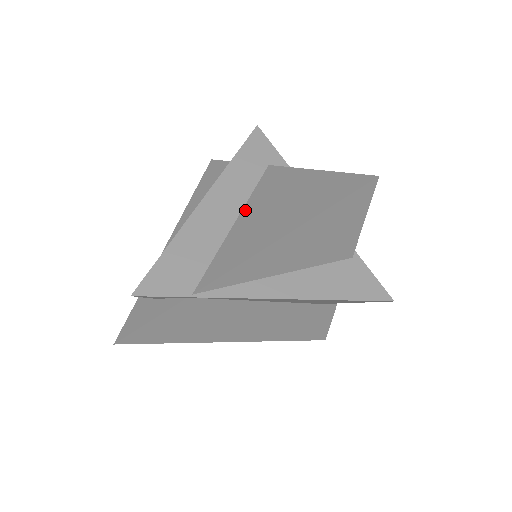
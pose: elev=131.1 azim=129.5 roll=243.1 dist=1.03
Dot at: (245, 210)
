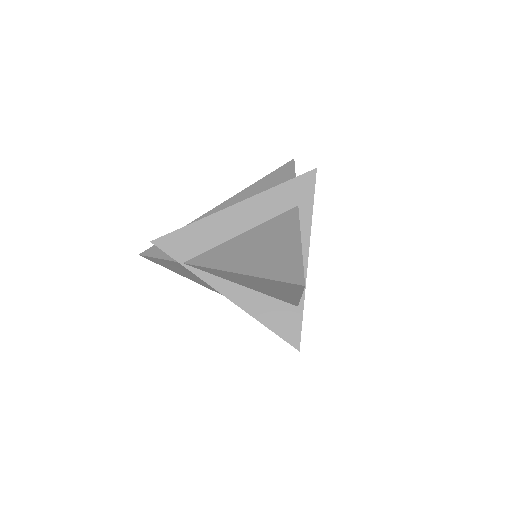
Dot at: (253, 230)
